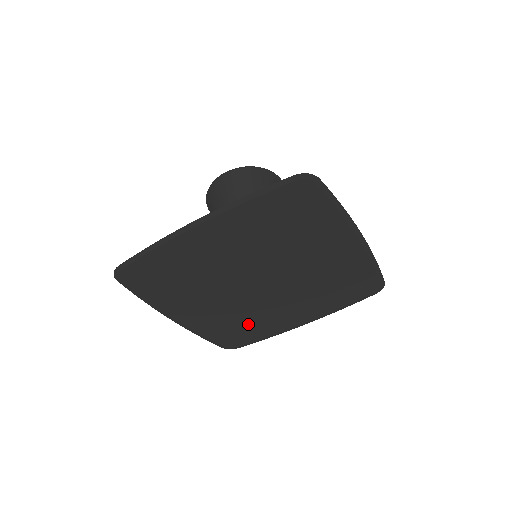
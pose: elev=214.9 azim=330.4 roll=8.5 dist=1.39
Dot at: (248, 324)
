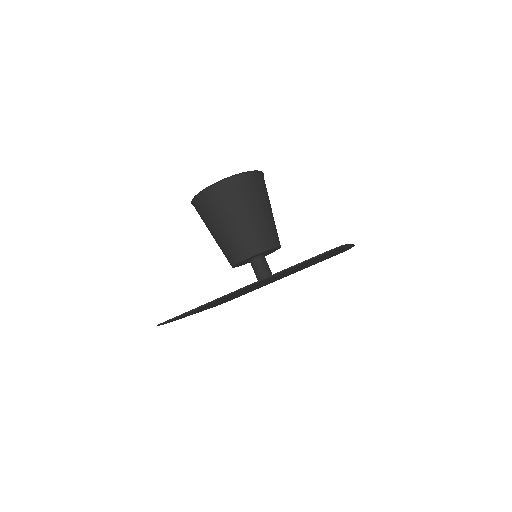
Dot at: occluded
